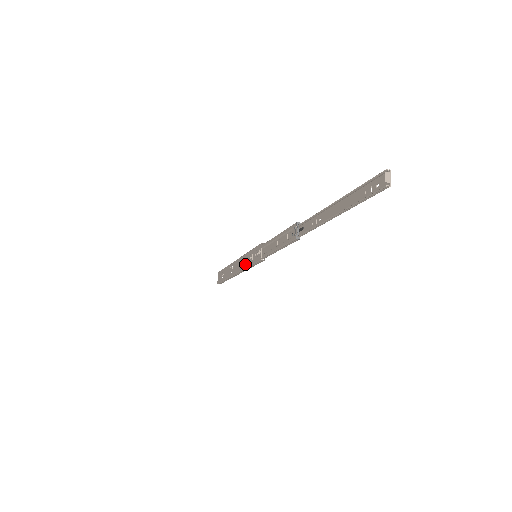
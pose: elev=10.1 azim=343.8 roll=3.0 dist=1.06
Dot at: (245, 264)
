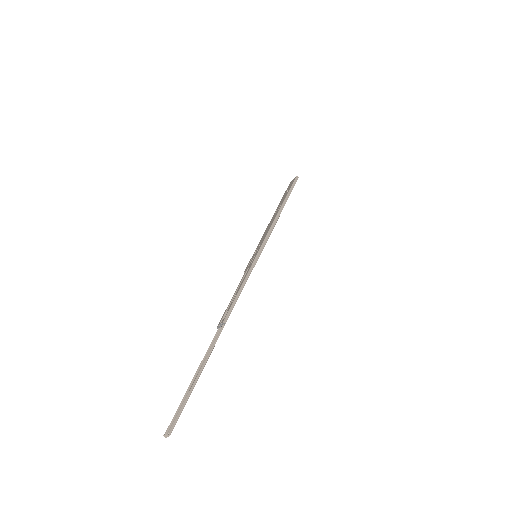
Dot at: (261, 240)
